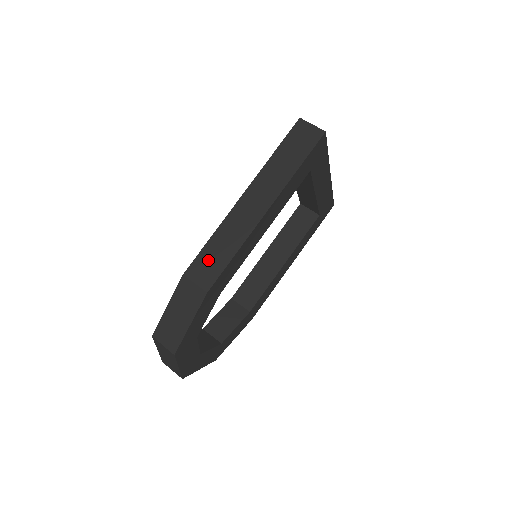
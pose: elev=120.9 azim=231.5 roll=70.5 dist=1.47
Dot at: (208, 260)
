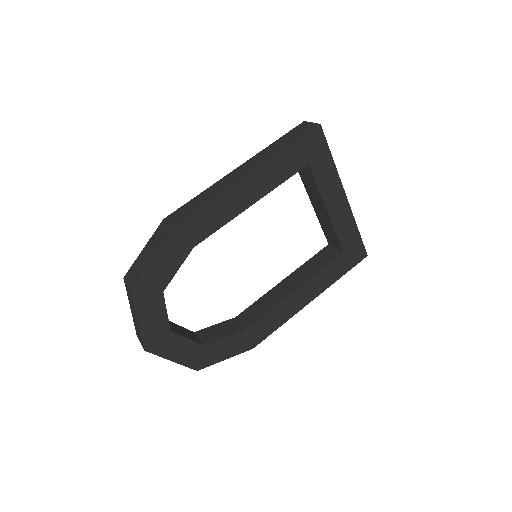
Dot at: (187, 208)
